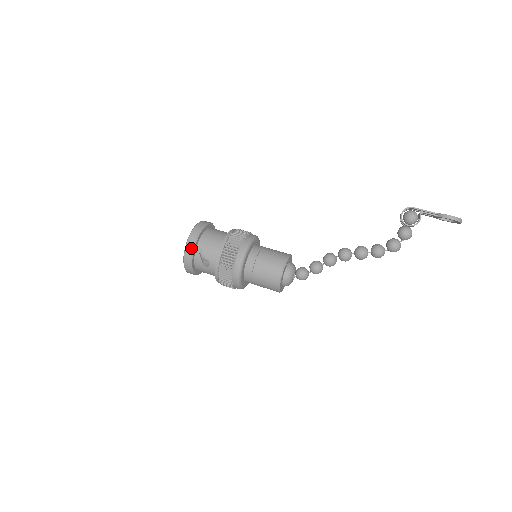
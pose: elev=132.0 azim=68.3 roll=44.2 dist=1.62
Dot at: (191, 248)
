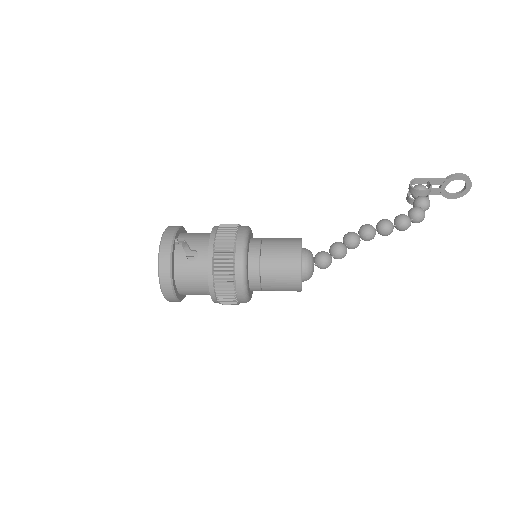
Dot at: (170, 236)
